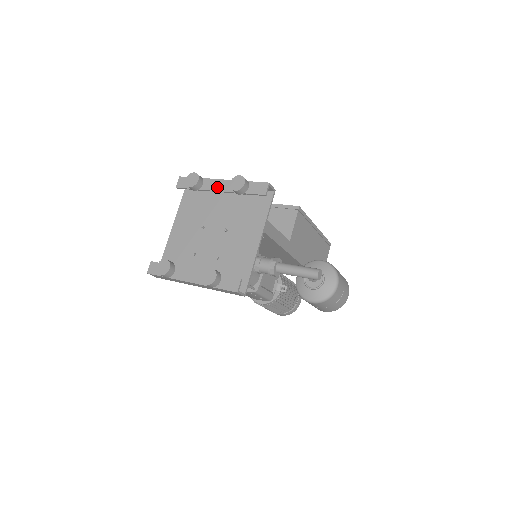
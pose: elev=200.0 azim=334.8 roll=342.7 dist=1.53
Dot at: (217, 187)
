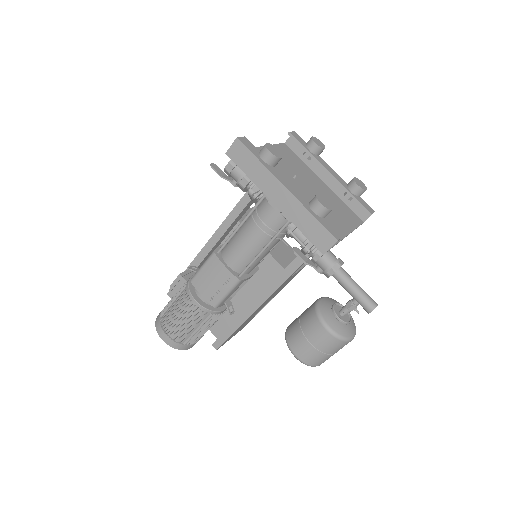
Dot at: (330, 170)
